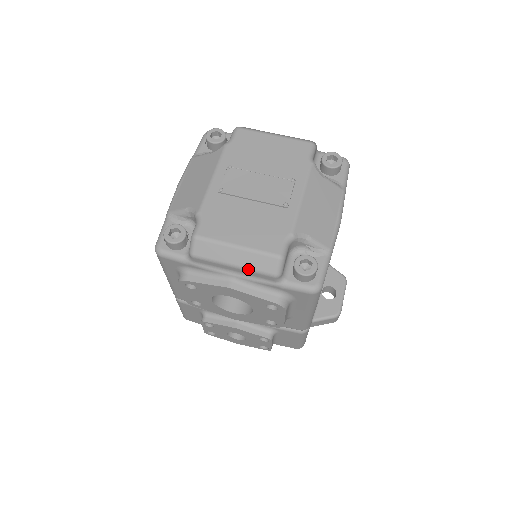
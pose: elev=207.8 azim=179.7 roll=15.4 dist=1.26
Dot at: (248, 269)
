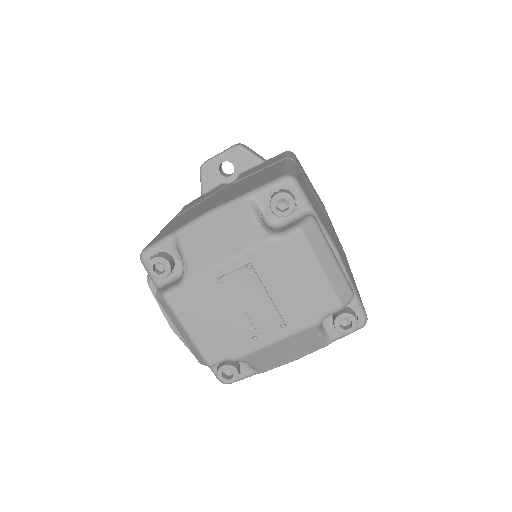
Dot at: (186, 343)
